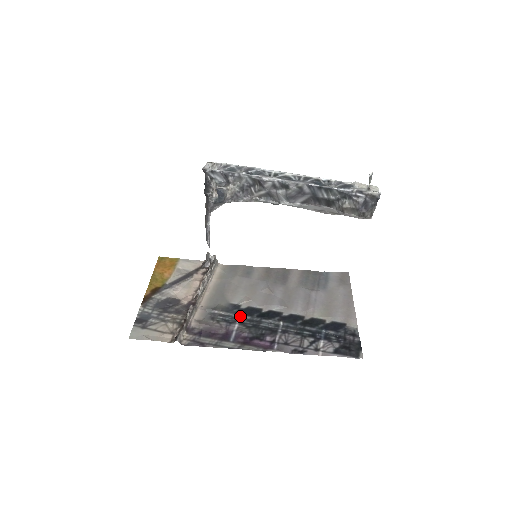
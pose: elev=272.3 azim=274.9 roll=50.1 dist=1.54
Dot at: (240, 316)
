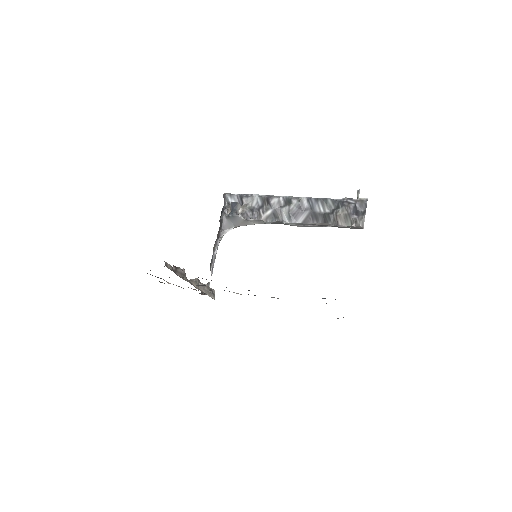
Dot at: occluded
